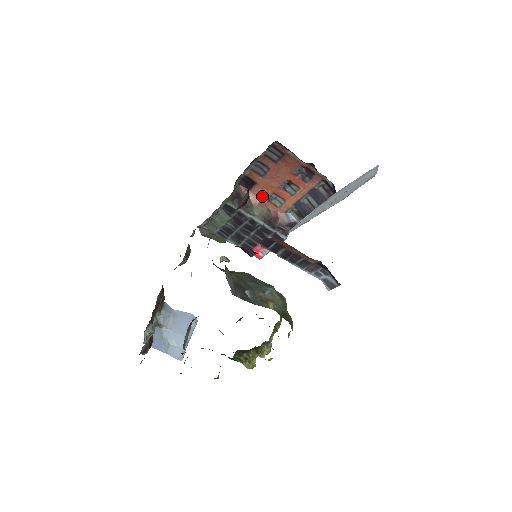
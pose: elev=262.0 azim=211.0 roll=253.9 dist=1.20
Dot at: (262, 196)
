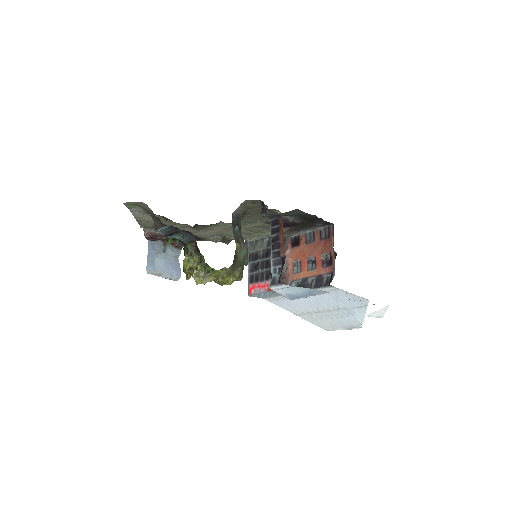
Dot at: (293, 257)
